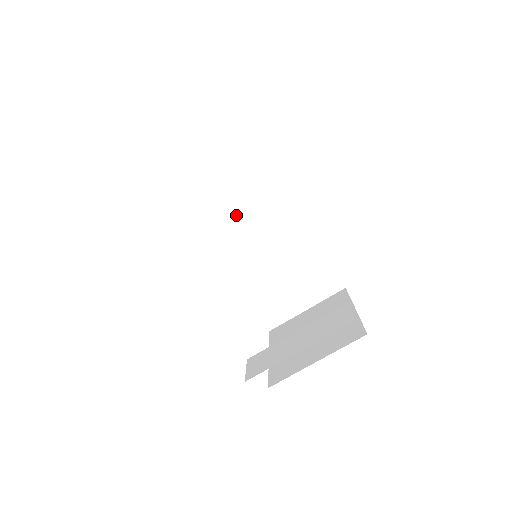
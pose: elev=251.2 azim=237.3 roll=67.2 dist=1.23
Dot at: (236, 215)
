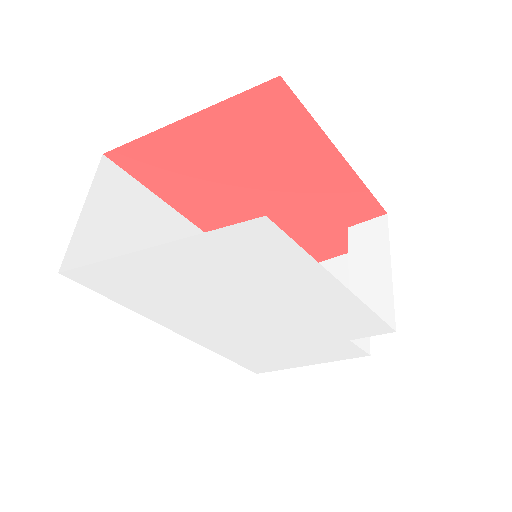
Dot at: occluded
